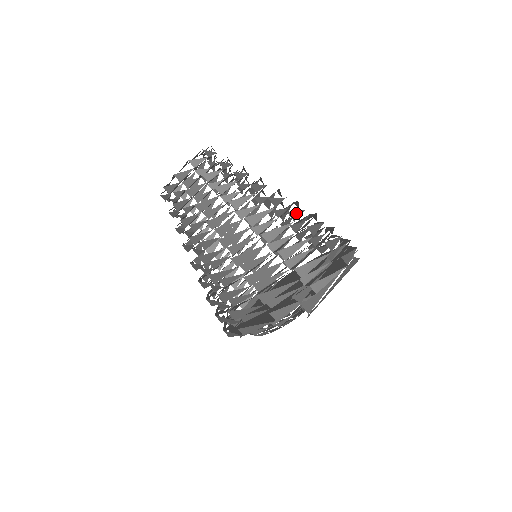
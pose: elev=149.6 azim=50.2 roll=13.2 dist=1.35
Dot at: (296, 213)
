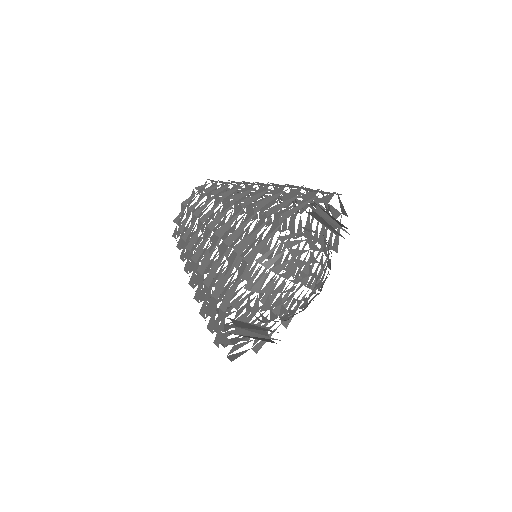
Dot at: occluded
